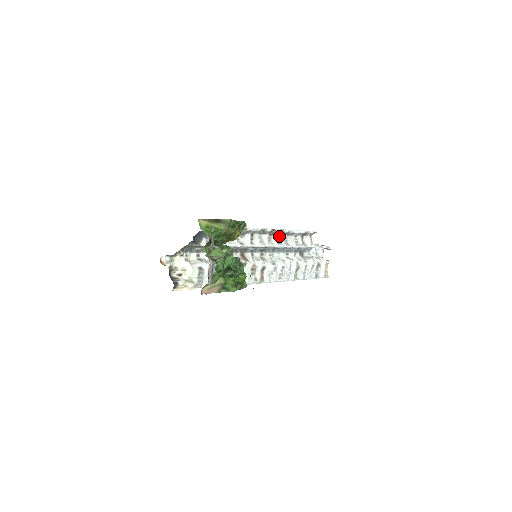
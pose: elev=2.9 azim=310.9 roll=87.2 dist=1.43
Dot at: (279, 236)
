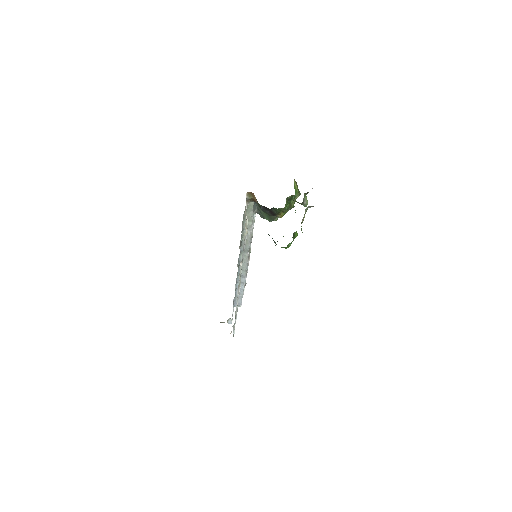
Dot at: occluded
